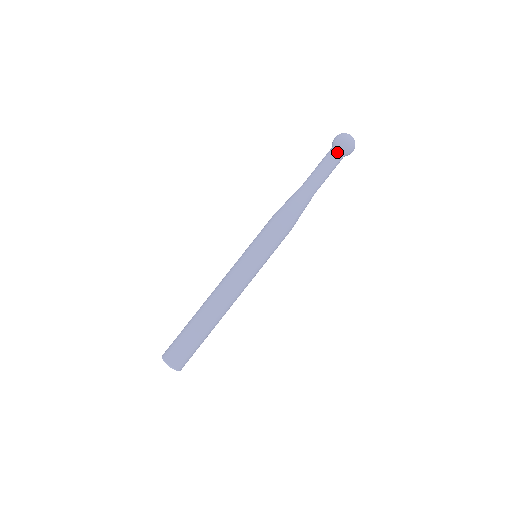
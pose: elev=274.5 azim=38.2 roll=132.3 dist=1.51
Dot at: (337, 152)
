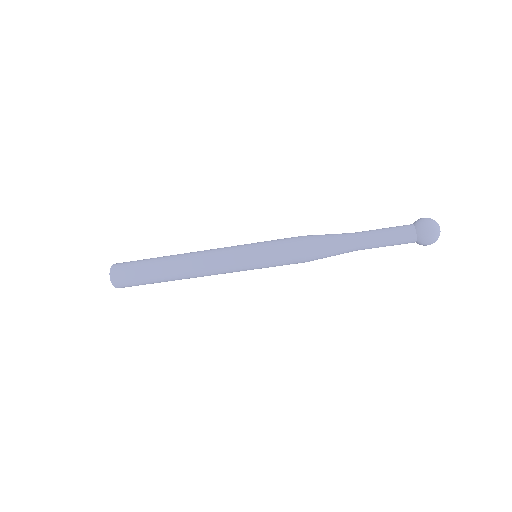
Dot at: occluded
